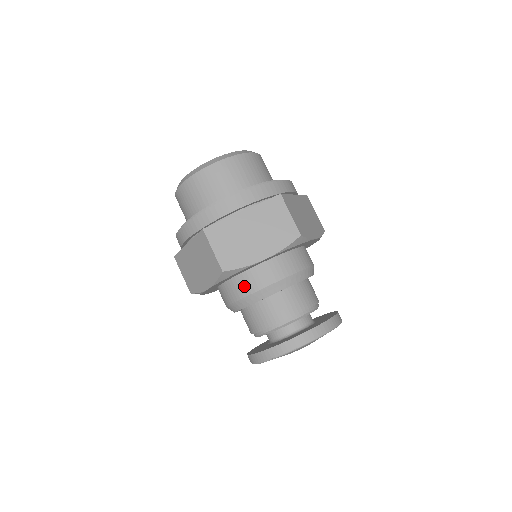
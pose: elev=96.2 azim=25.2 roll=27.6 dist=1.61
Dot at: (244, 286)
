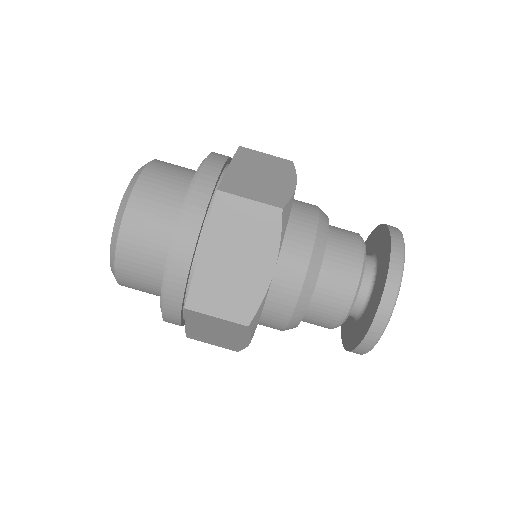
Dot at: (280, 308)
